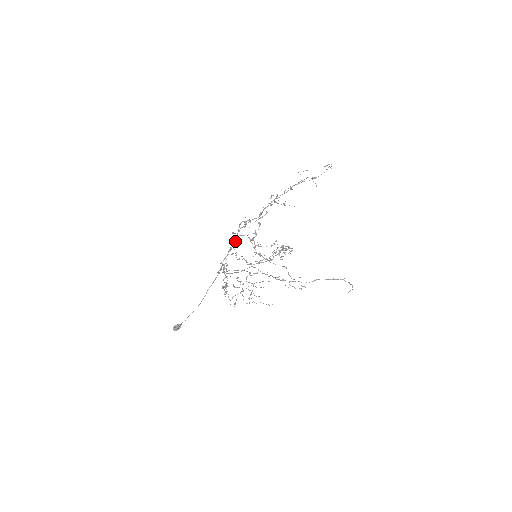
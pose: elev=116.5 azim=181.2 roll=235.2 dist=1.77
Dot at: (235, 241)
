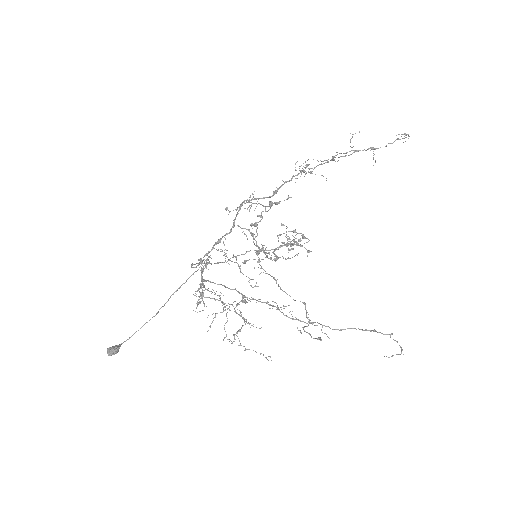
Dot at: occluded
